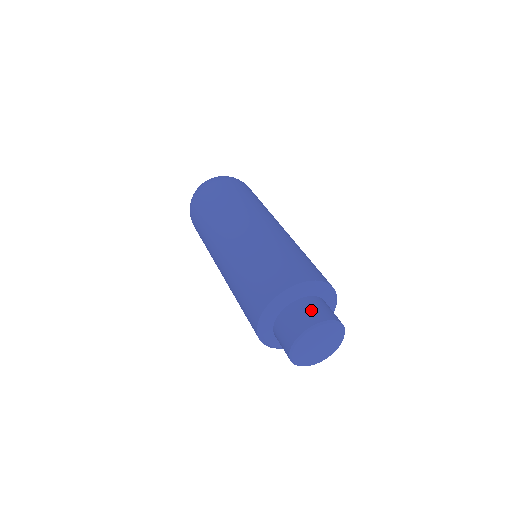
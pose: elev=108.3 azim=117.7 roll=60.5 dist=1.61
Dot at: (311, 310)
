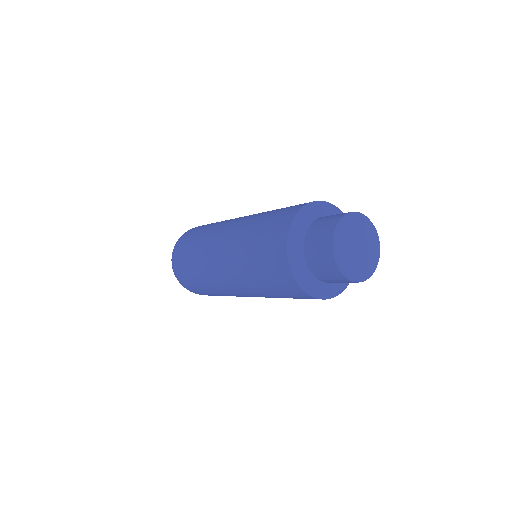
Dot at: occluded
